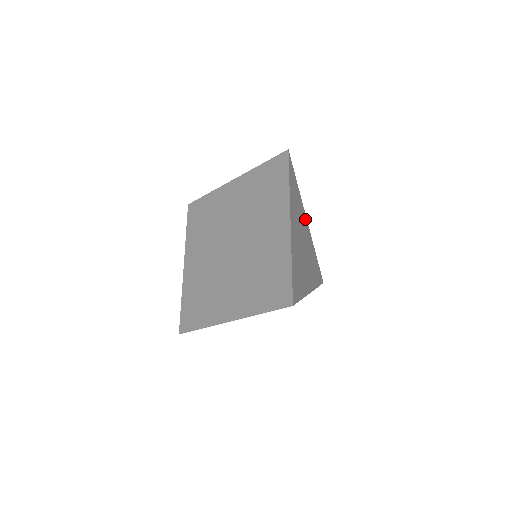
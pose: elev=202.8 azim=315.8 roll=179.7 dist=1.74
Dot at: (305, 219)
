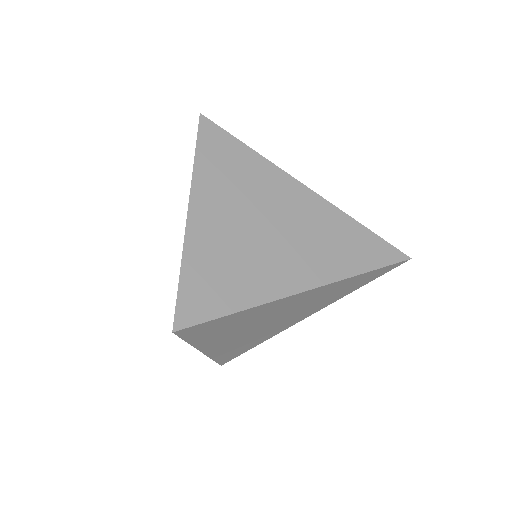
Dot at: (291, 185)
